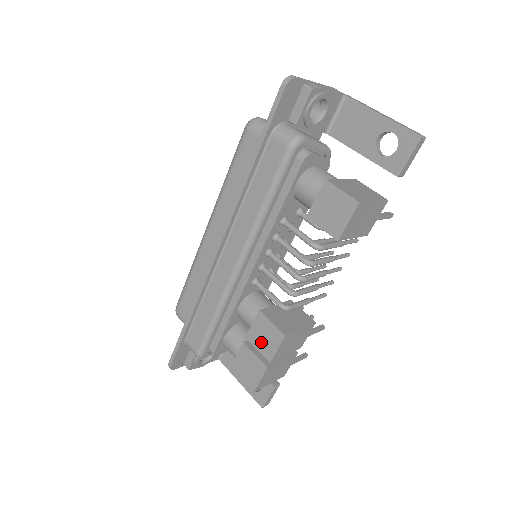
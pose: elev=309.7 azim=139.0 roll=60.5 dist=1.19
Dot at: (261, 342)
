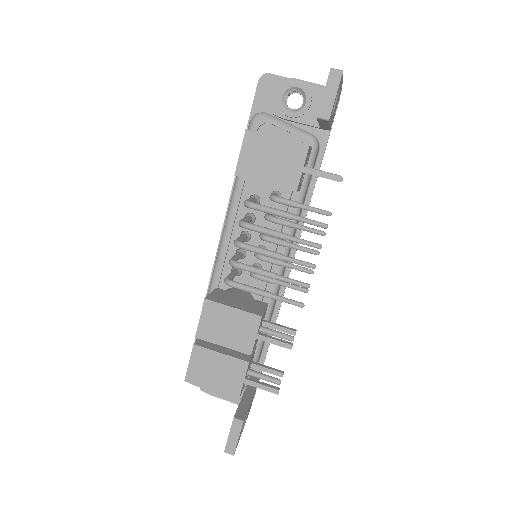
Dot at: occluded
